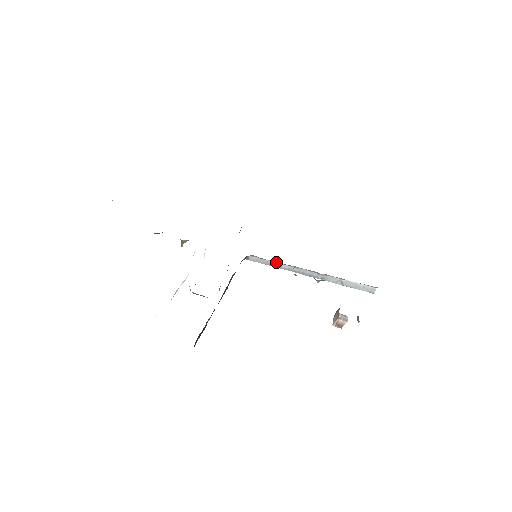
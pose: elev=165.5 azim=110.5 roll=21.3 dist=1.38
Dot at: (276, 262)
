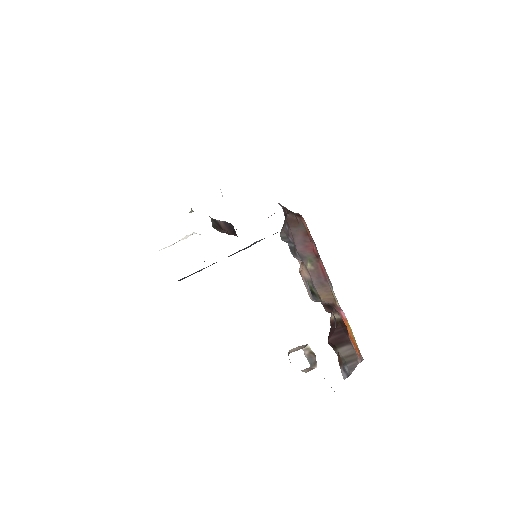
Dot at: occluded
